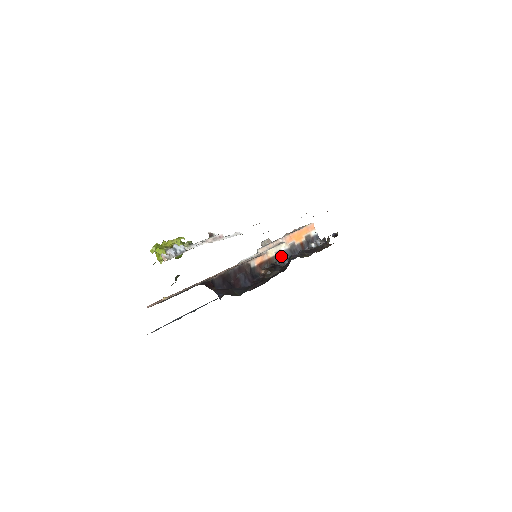
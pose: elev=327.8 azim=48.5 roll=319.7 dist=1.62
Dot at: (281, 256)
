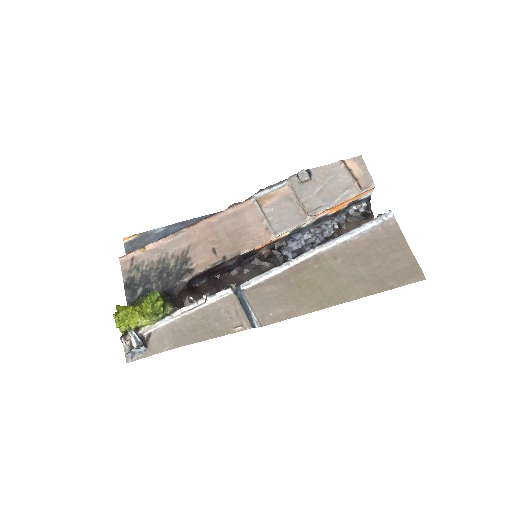
Dot at: (297, 230)
